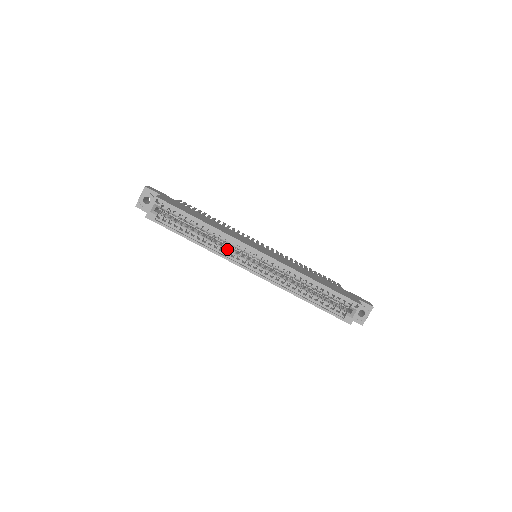
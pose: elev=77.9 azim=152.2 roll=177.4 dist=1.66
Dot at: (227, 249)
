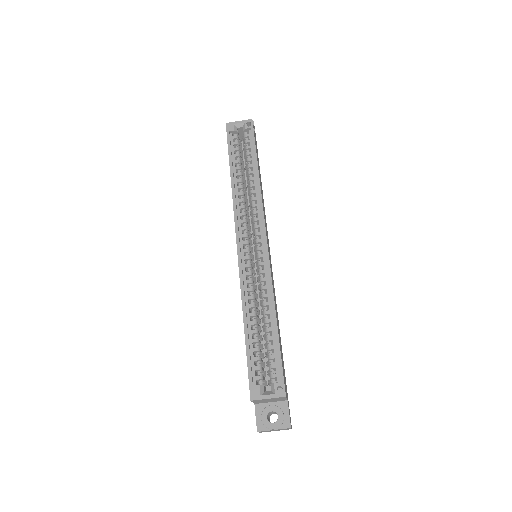
Dot at: (245, 209)
